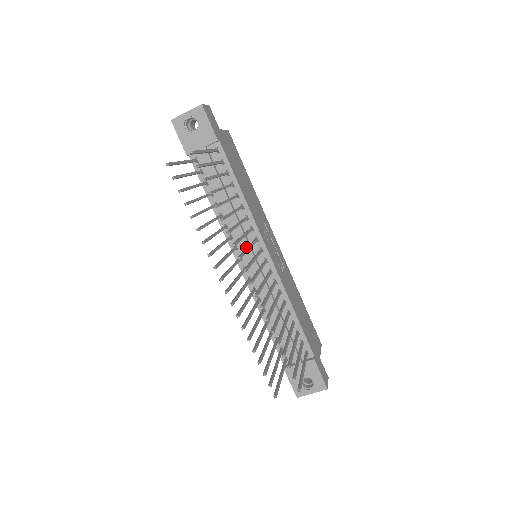
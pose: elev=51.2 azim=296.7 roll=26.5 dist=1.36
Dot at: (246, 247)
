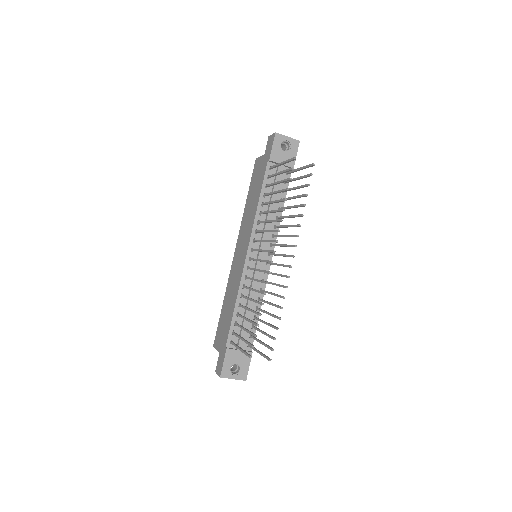
Dot at: (263, 245)
